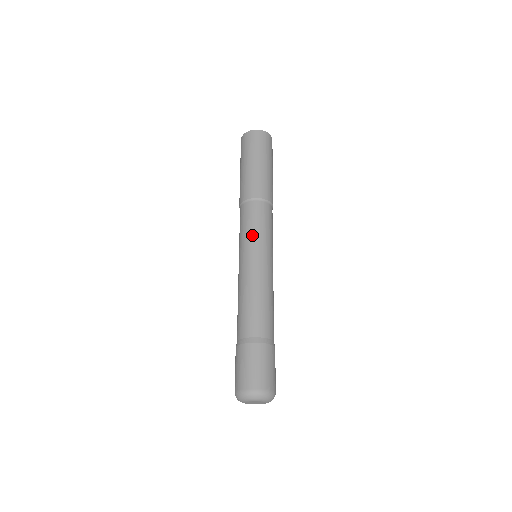
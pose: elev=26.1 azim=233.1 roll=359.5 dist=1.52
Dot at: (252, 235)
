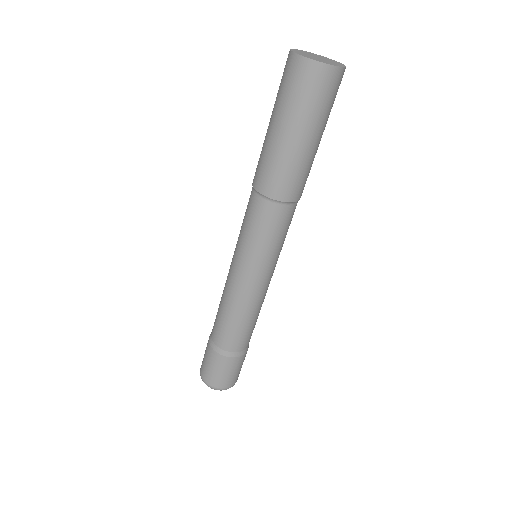
Dot at: (273, 253)
